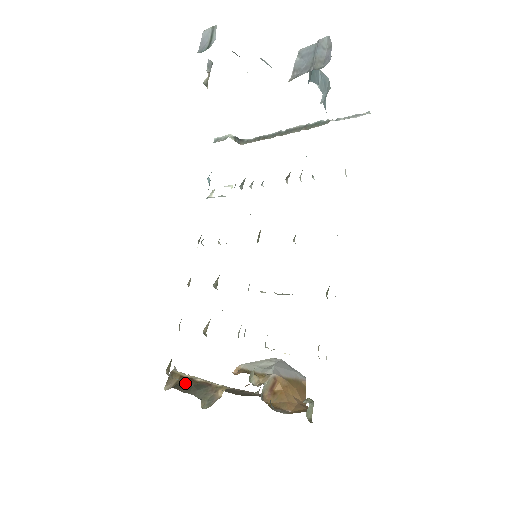
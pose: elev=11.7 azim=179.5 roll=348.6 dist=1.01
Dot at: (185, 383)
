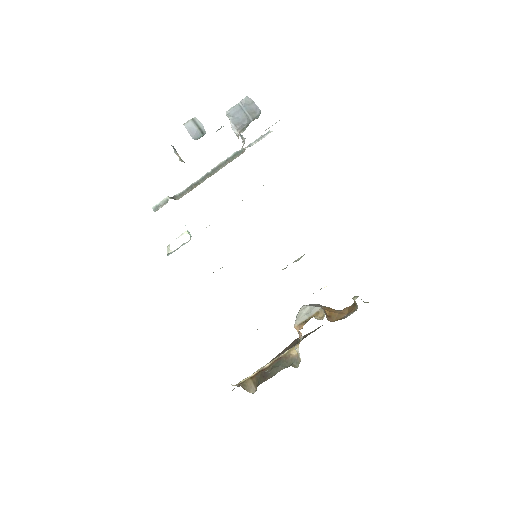
Dot at: (263, 375)
